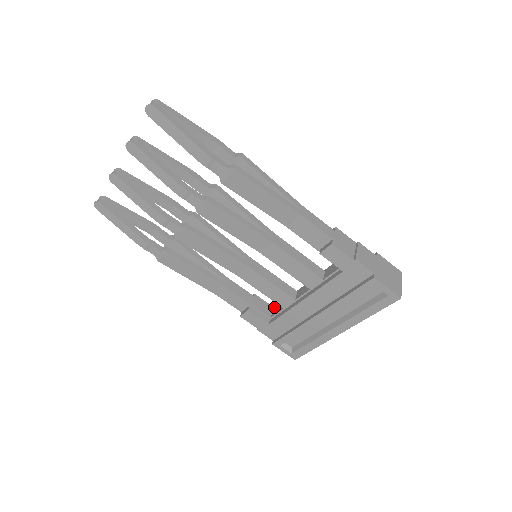
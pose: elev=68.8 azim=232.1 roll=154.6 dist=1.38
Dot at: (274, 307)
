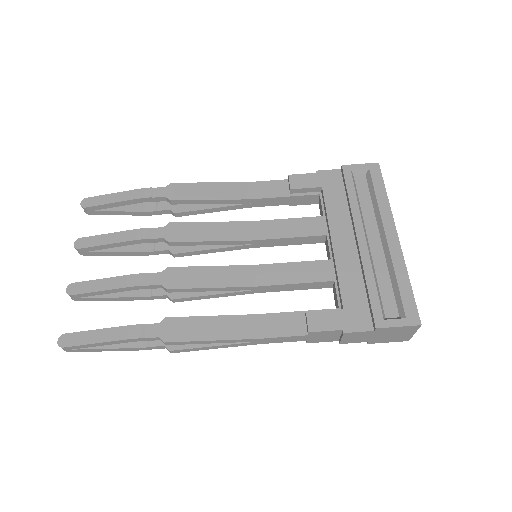
Dot at: occluded
